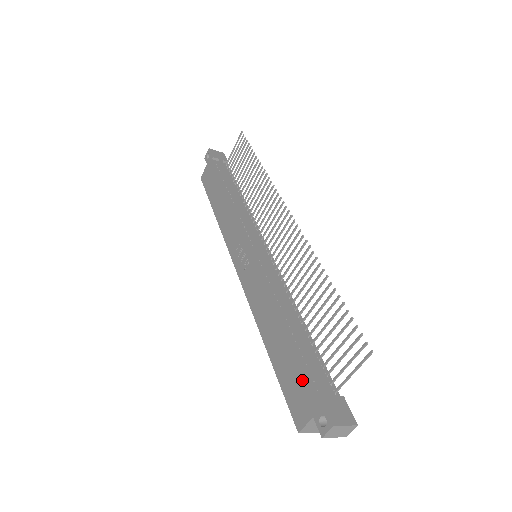
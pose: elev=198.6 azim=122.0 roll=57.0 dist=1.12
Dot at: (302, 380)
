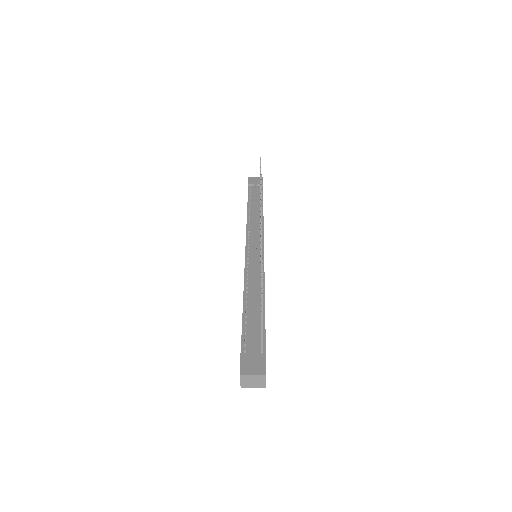
Dot at: occluded
